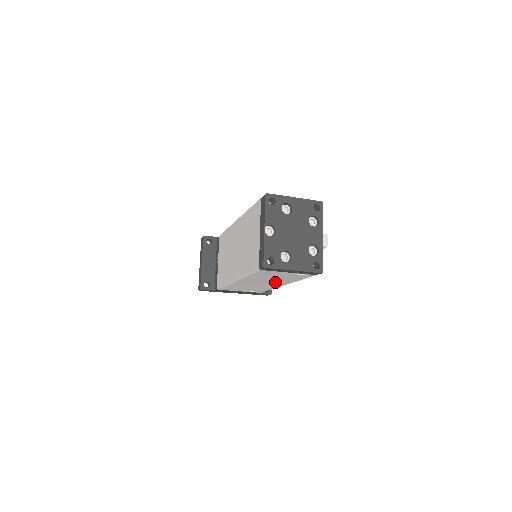
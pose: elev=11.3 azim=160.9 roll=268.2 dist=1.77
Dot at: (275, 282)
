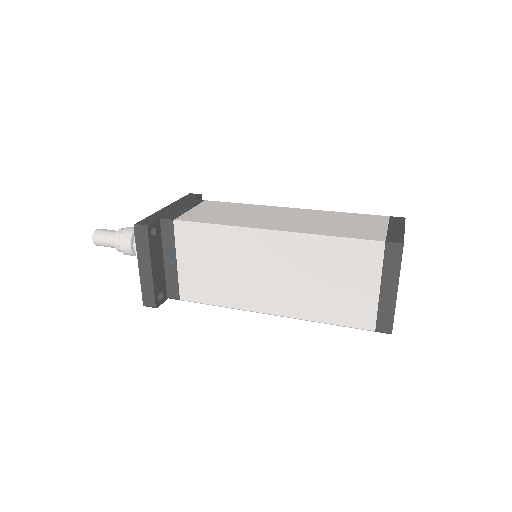
Dot at: occluded
